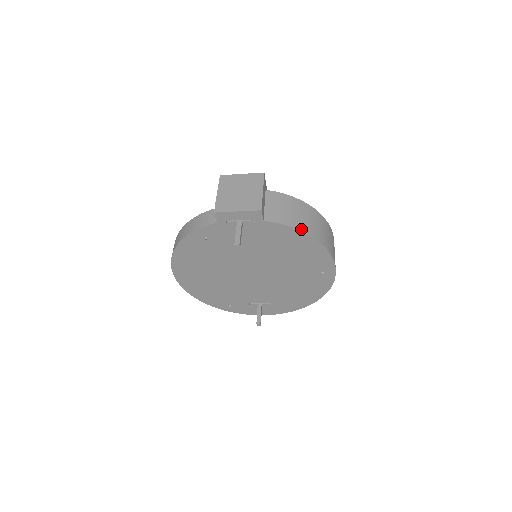
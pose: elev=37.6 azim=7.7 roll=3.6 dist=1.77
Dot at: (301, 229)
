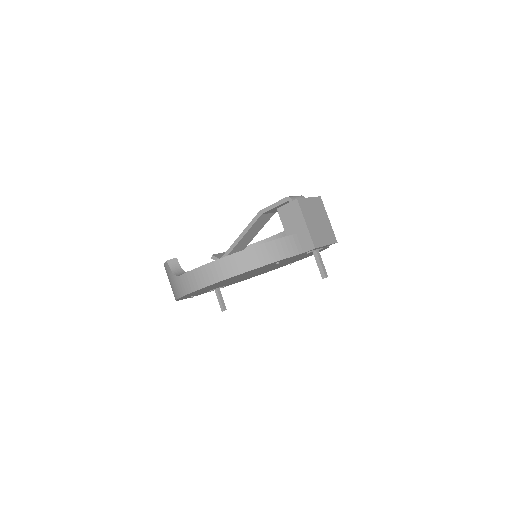
Dot at: occluded
